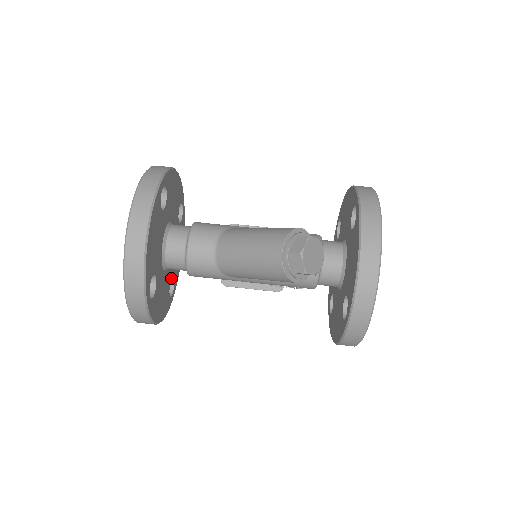
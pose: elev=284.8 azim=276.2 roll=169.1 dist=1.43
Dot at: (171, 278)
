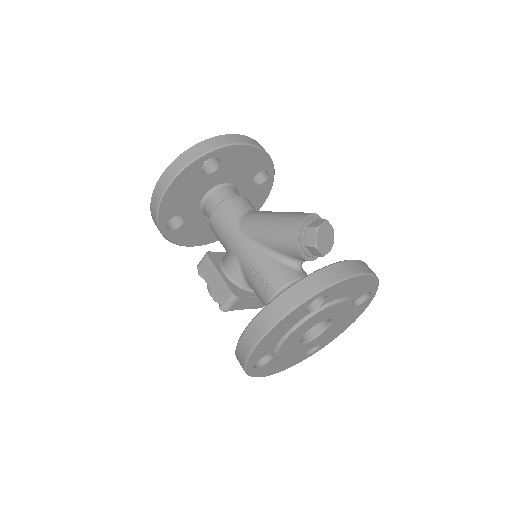
Dot at: (185, 218)
